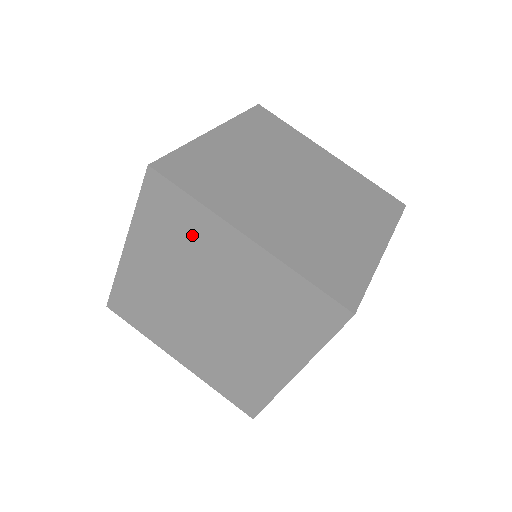
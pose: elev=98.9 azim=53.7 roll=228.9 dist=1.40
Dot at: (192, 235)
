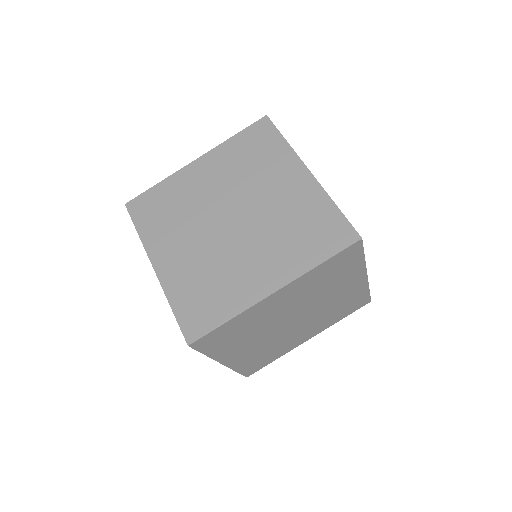
Dot at: (264, 161)
